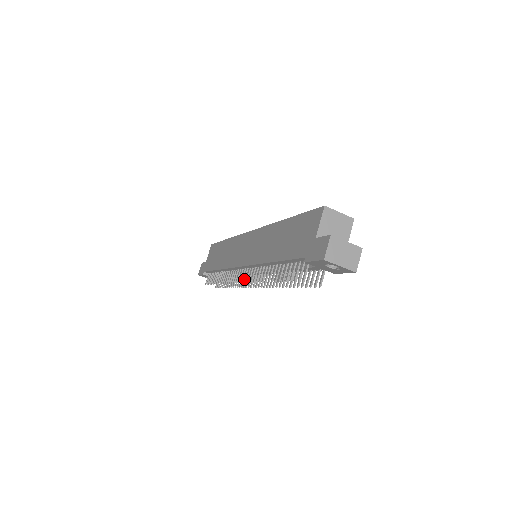
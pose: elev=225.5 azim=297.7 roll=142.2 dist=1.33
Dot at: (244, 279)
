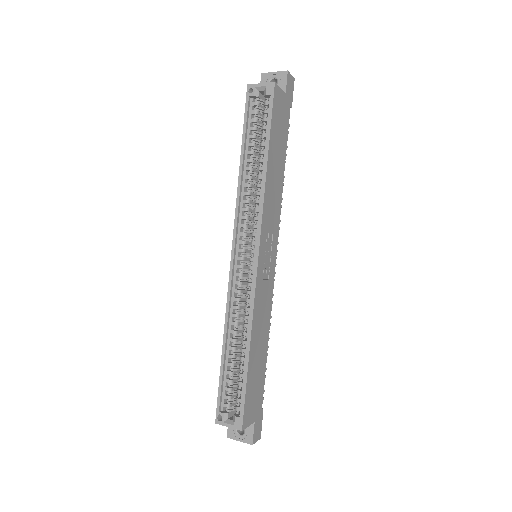
Dot at: occluded
